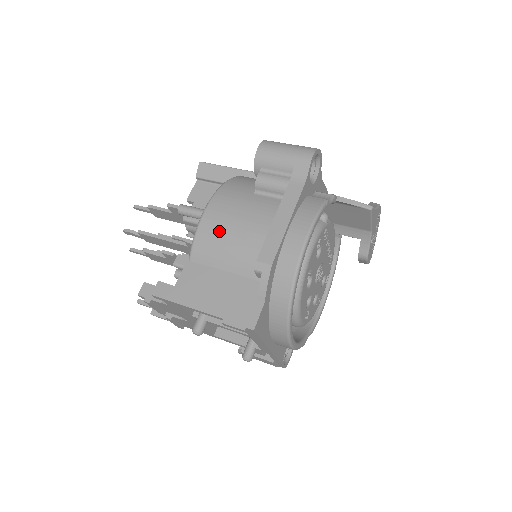
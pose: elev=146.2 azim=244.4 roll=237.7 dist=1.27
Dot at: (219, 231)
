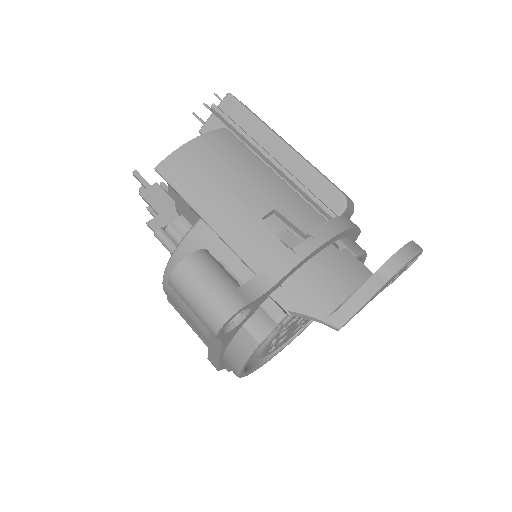
Dot at: occluded
